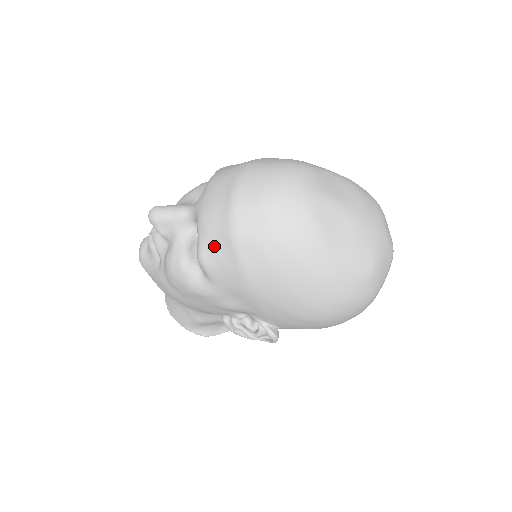
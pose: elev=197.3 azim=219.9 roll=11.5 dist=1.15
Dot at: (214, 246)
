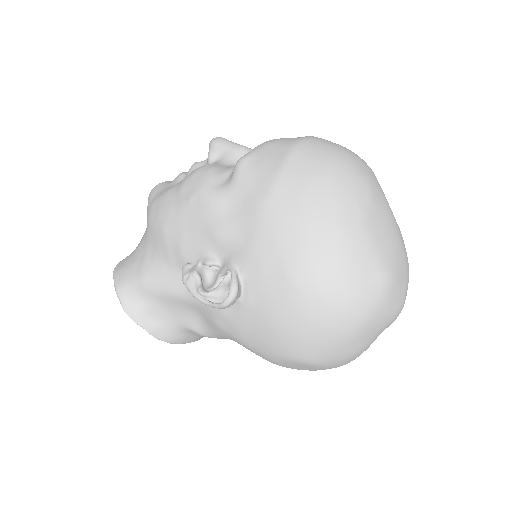
Dot at: (266, 153)
